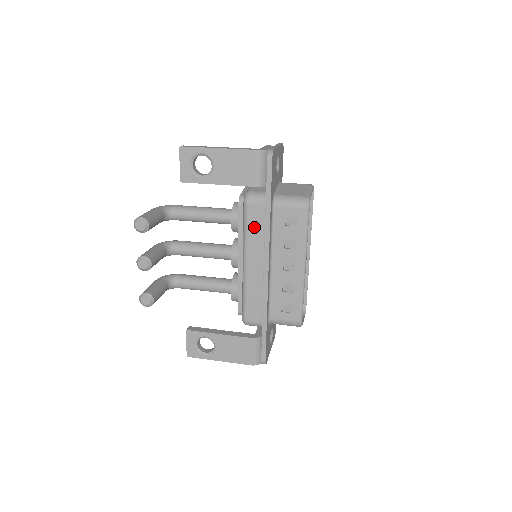
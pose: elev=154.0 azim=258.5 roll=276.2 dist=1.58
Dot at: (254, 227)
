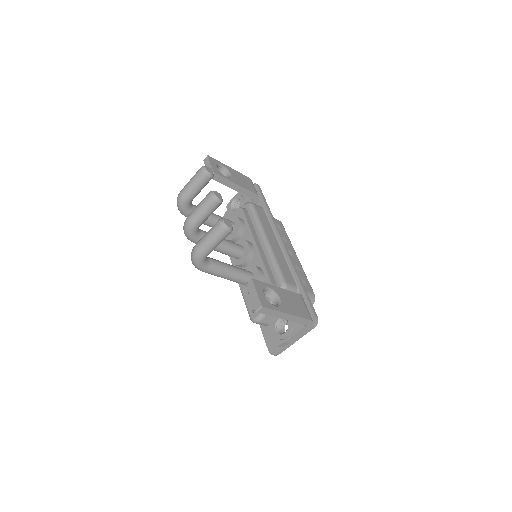
Dot at: (263, 219)
